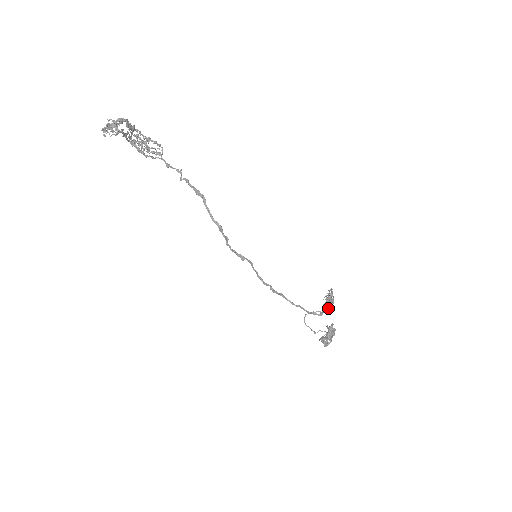
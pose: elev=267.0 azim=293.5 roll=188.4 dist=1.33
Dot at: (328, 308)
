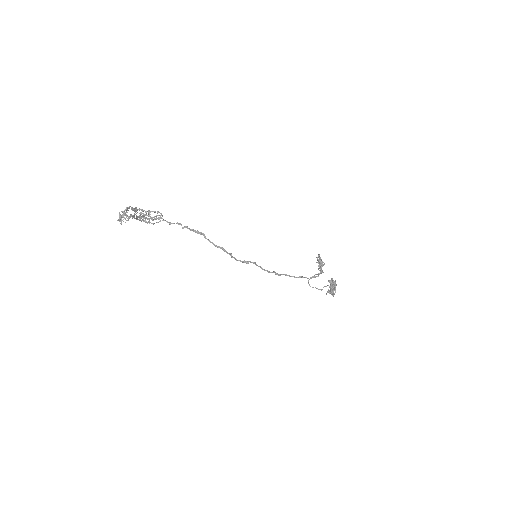
Dot at: occluded
